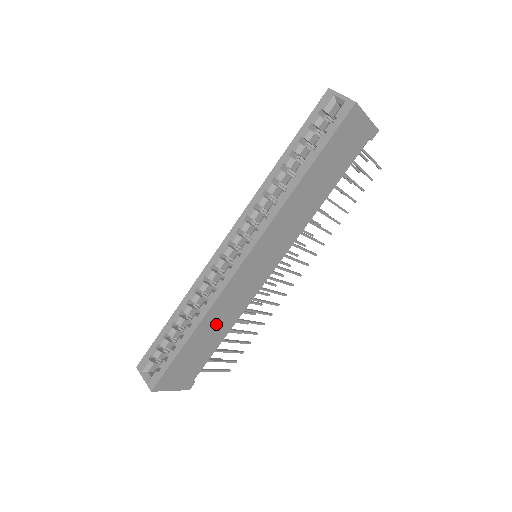
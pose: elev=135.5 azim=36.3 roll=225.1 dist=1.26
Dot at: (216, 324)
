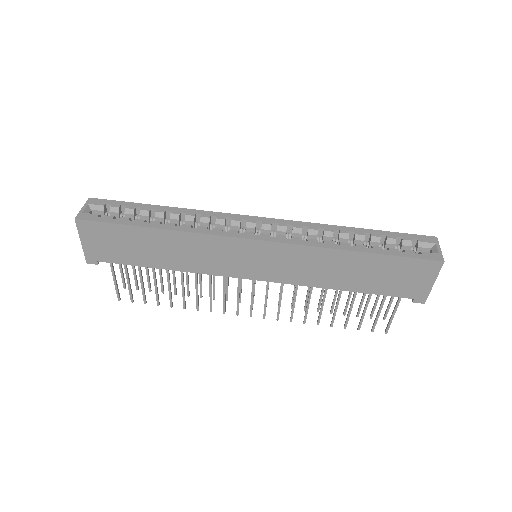
Dot at: (174, 249)
